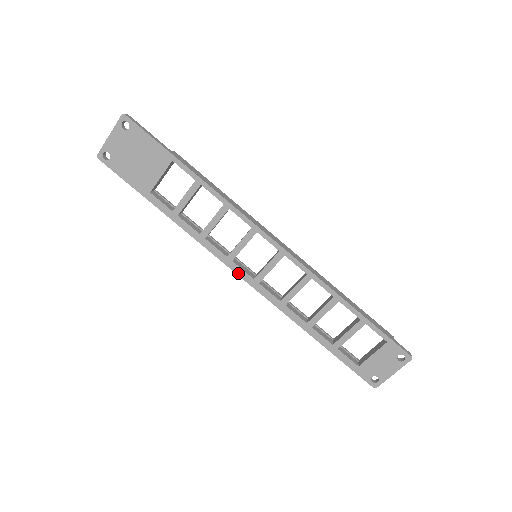
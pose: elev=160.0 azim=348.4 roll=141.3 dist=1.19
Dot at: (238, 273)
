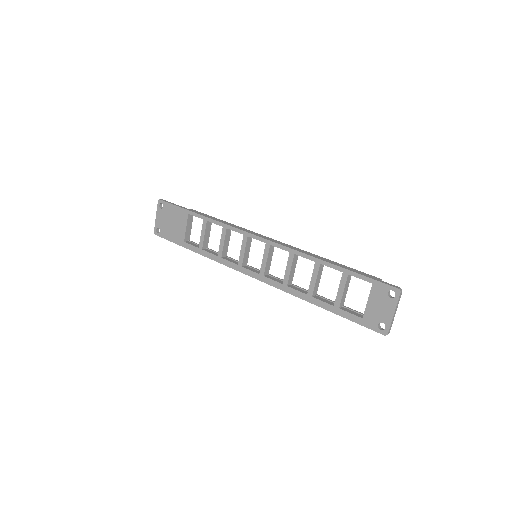
Dot at: (248, 274)
